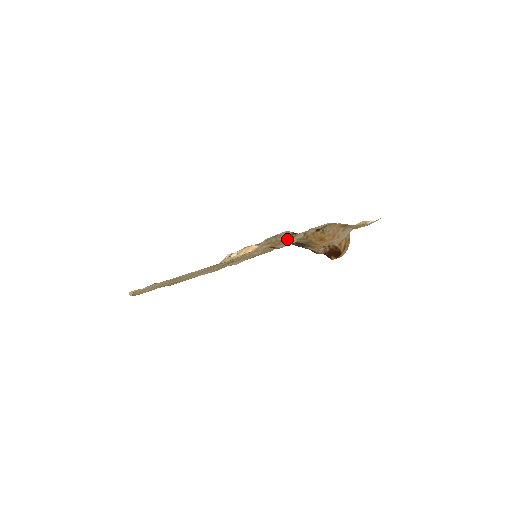
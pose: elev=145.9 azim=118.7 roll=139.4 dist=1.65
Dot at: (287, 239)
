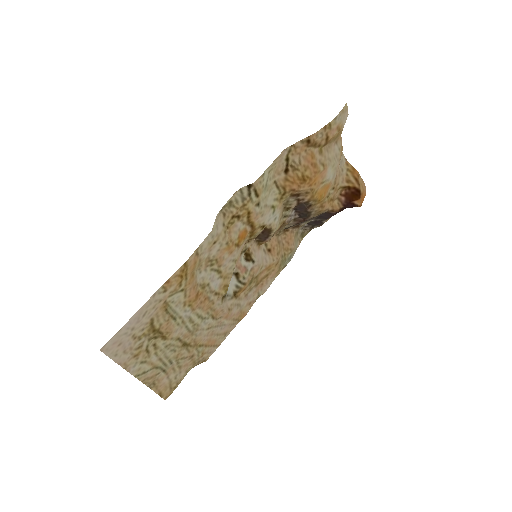
Dot at: (251, 200)
